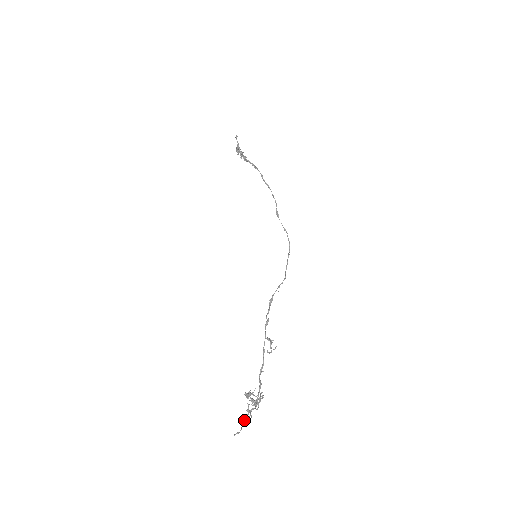
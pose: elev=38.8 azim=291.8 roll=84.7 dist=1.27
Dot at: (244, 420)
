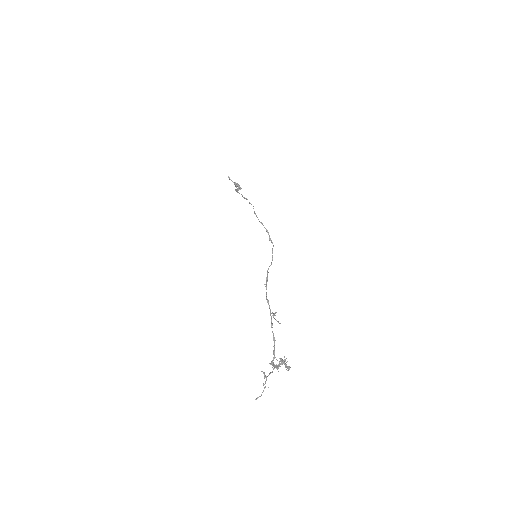
Dot at: occluded
